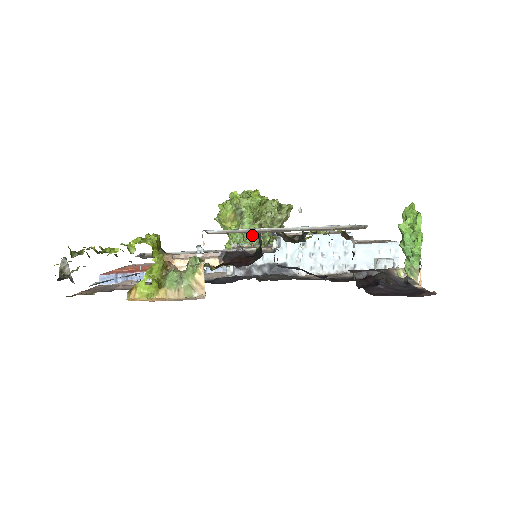
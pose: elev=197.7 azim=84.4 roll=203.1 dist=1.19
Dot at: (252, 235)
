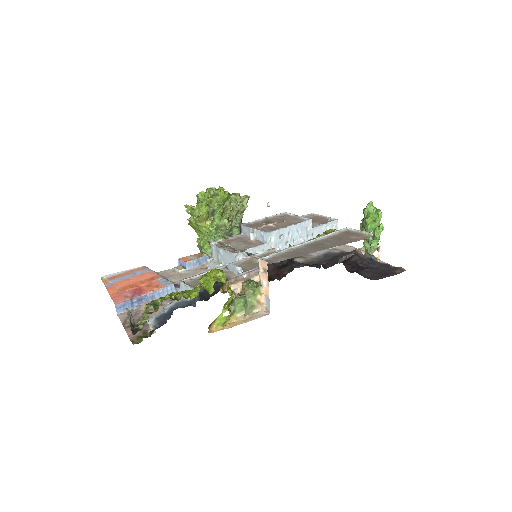
Dot at: (222, 229)
